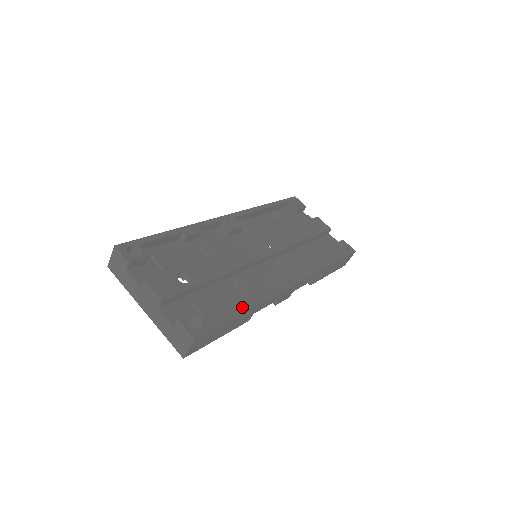
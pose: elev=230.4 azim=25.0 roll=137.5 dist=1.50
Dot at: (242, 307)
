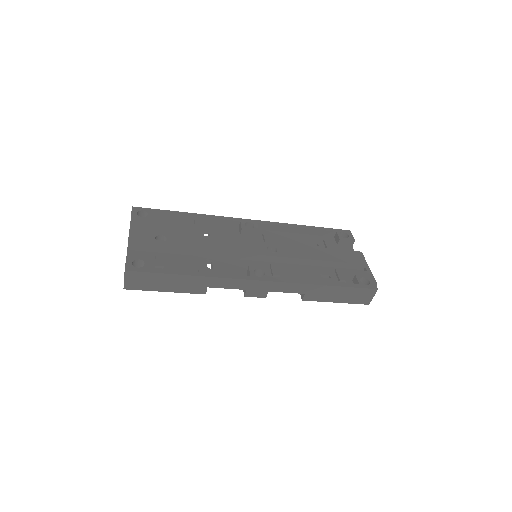
Dot at: (188, 272)
